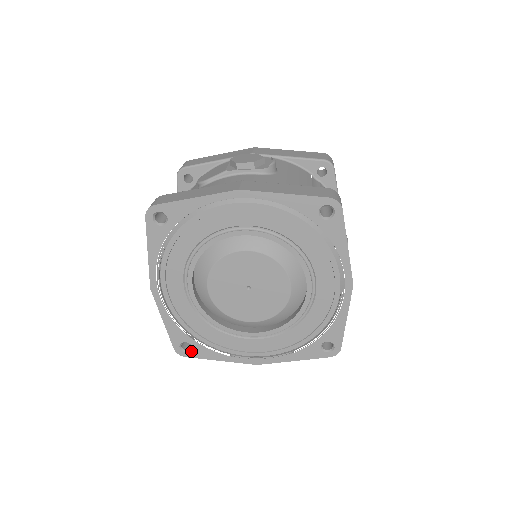
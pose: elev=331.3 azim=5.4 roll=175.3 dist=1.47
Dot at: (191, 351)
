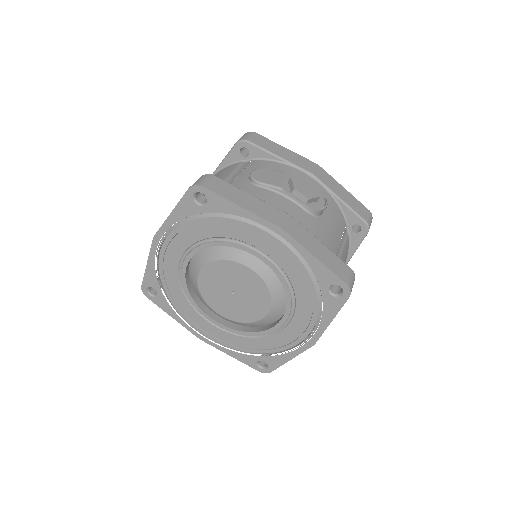
Dot at: (154, 297)
